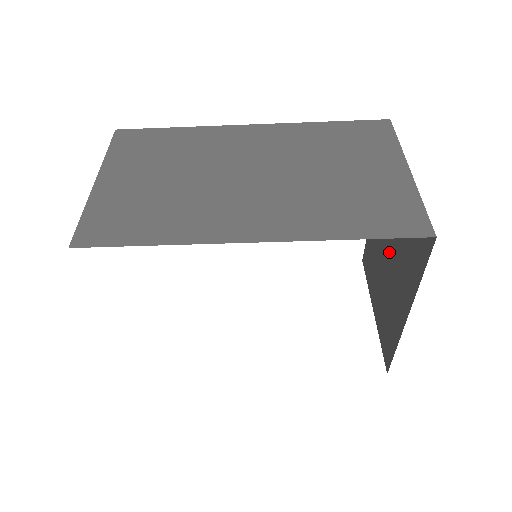
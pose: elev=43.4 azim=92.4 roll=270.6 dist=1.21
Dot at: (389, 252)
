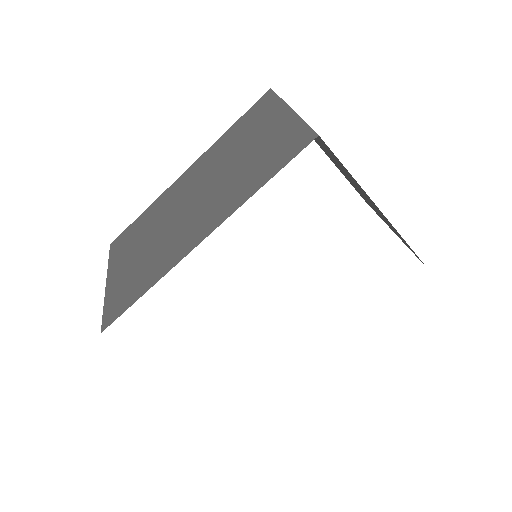
Dot at: occluded
